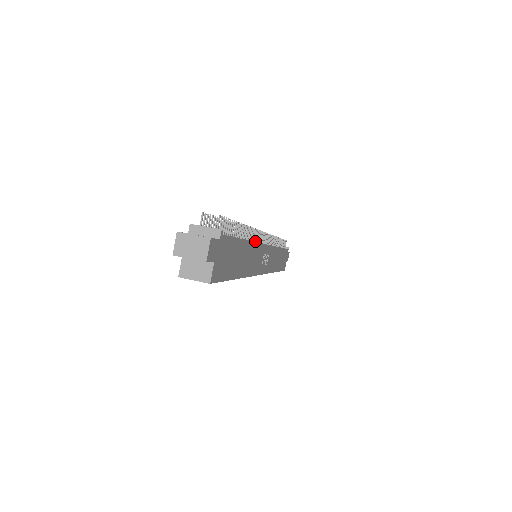
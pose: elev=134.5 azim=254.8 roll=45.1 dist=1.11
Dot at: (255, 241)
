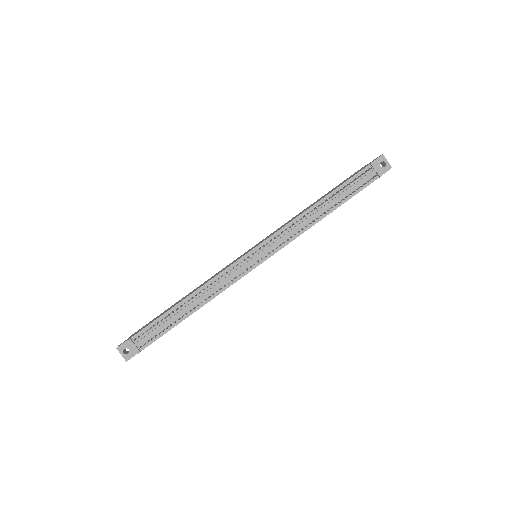
Dot at: (228, 283)
